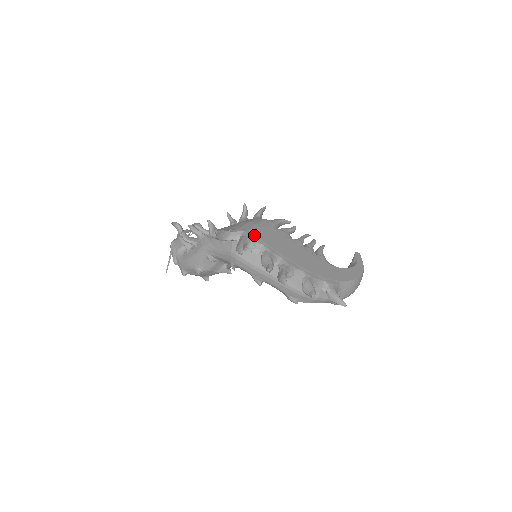
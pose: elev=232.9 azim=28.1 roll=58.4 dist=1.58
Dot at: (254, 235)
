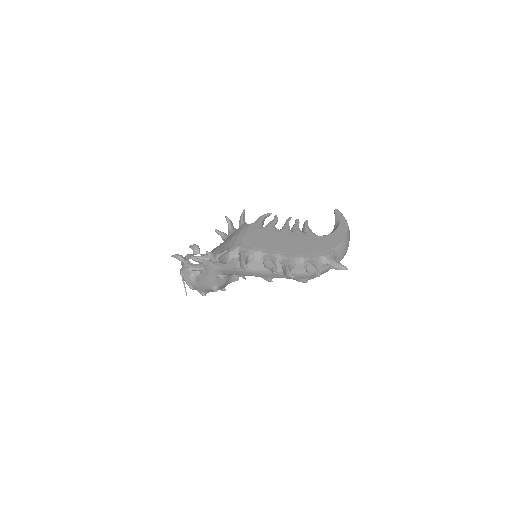
Dot at: (249, 246)
